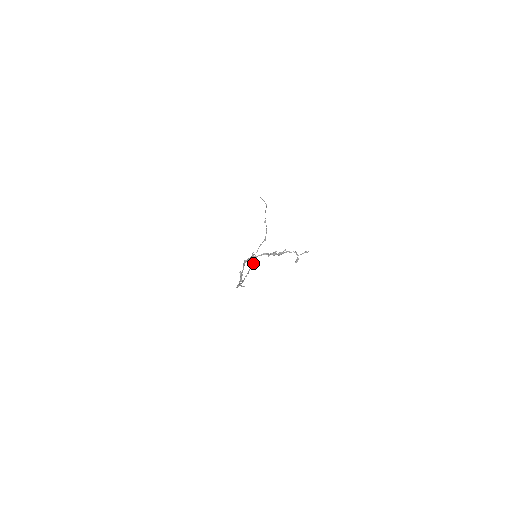
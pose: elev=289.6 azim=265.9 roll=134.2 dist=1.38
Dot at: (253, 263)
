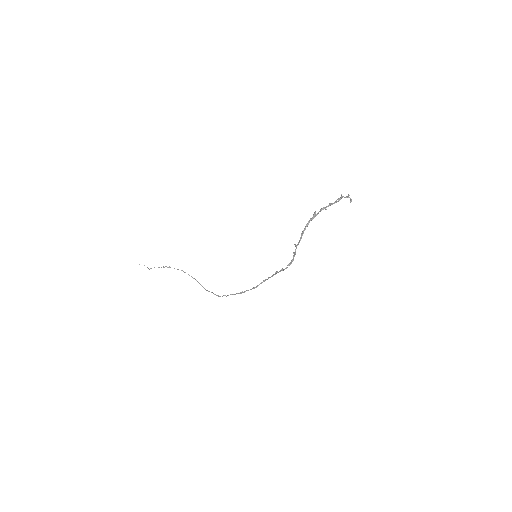
Dot at: (214, 294)
